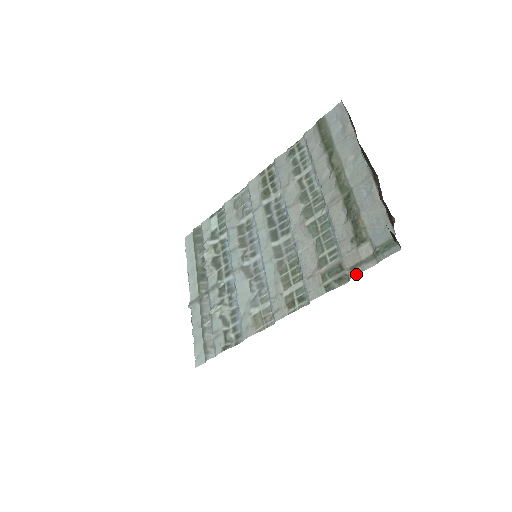
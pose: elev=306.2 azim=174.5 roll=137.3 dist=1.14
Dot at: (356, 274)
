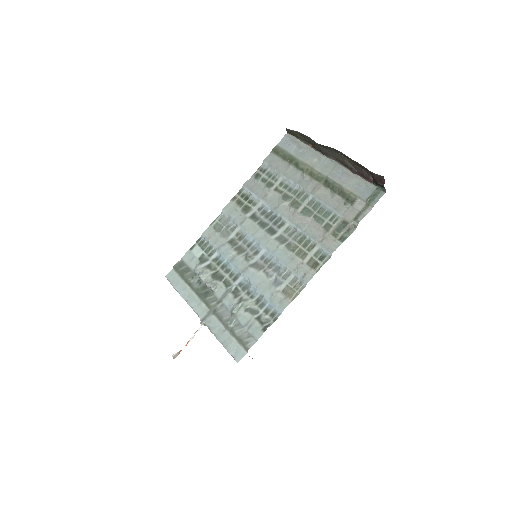
Dot at: occluded
